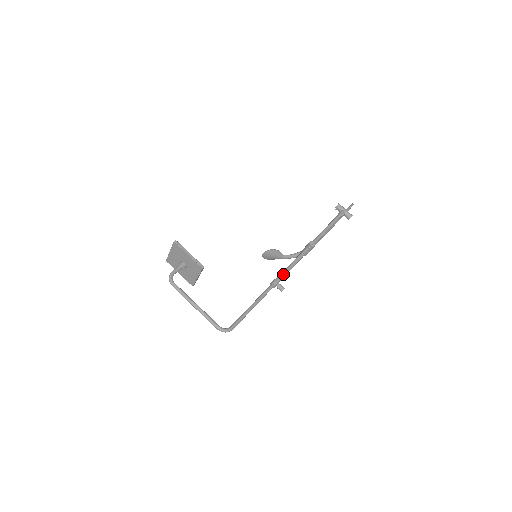
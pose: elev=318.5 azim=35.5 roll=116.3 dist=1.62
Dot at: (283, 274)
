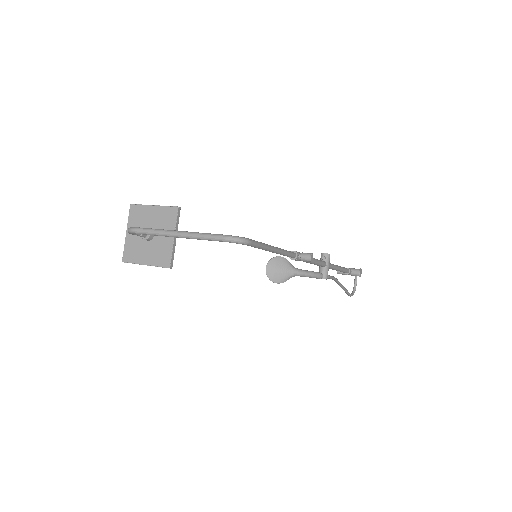
Dot at: occluded
